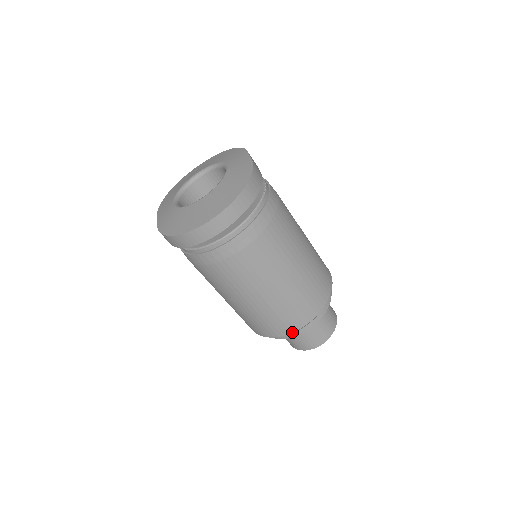
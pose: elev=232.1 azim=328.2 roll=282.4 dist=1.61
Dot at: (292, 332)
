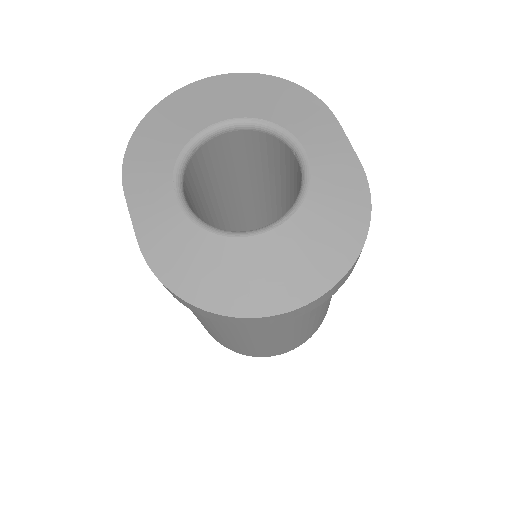
Dot at: (273, 355)
